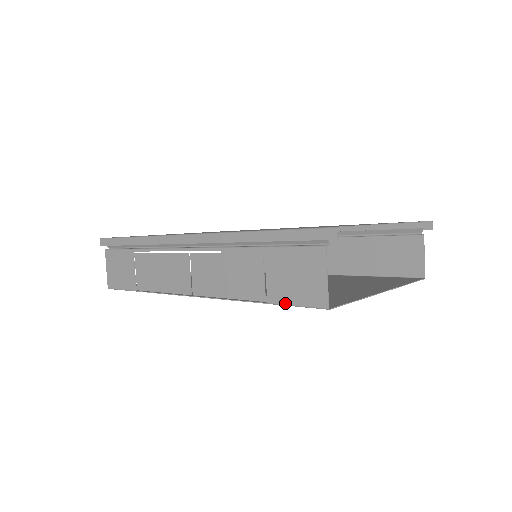
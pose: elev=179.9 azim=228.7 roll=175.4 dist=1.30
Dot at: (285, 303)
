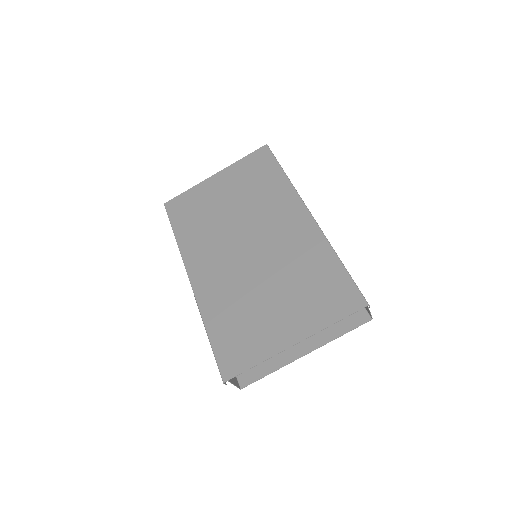
Dot at: occluded
